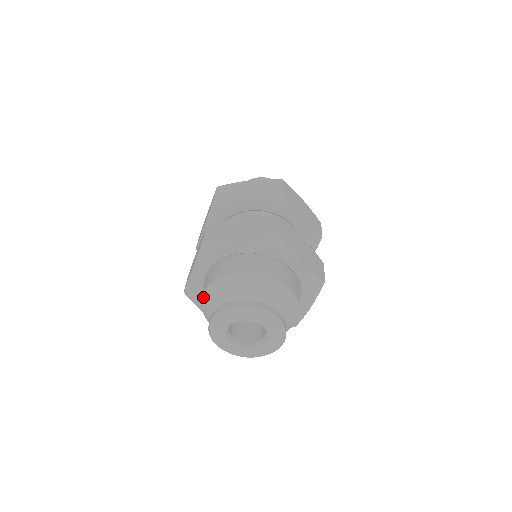
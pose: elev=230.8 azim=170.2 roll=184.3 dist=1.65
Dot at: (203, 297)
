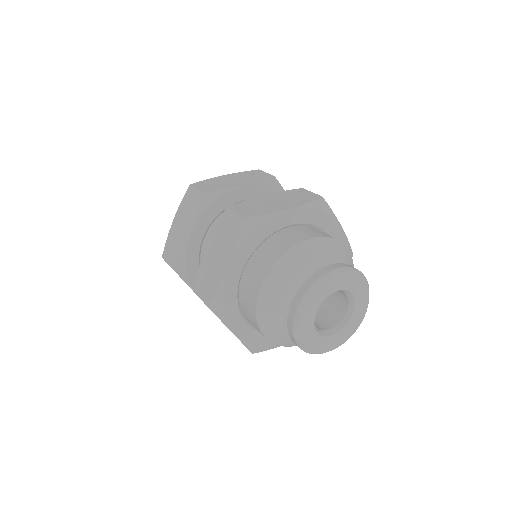
Dot at: (268, 338)
